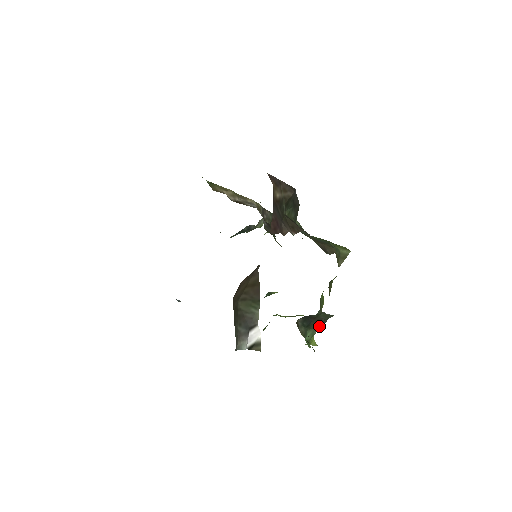
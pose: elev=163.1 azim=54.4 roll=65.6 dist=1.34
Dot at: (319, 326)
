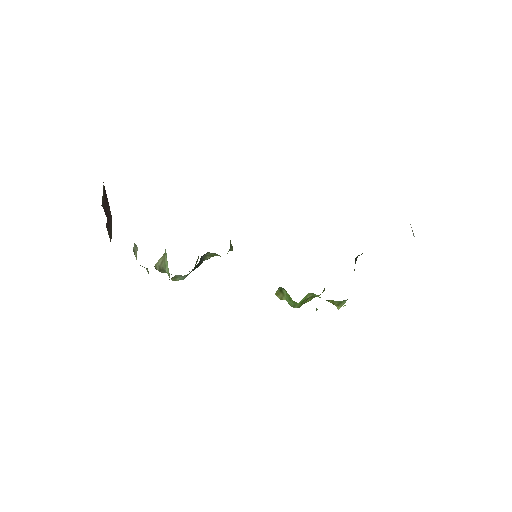
Dot at: occluded
